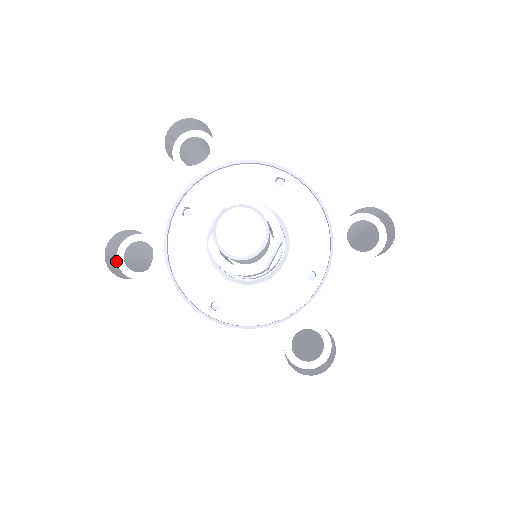
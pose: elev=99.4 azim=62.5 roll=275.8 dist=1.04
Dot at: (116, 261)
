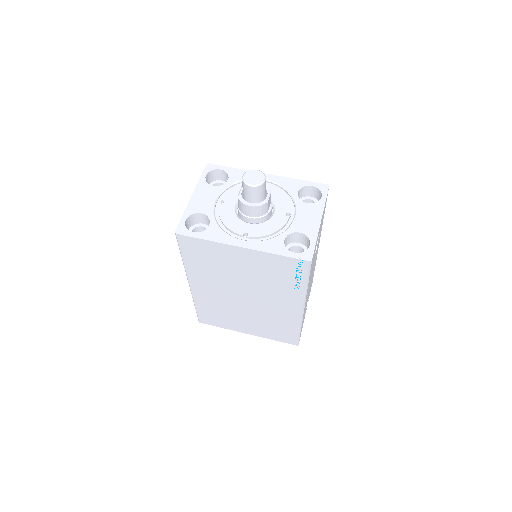
Dot at: occluded
